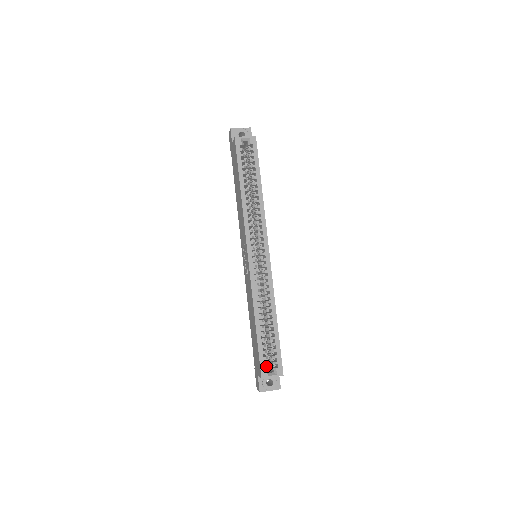
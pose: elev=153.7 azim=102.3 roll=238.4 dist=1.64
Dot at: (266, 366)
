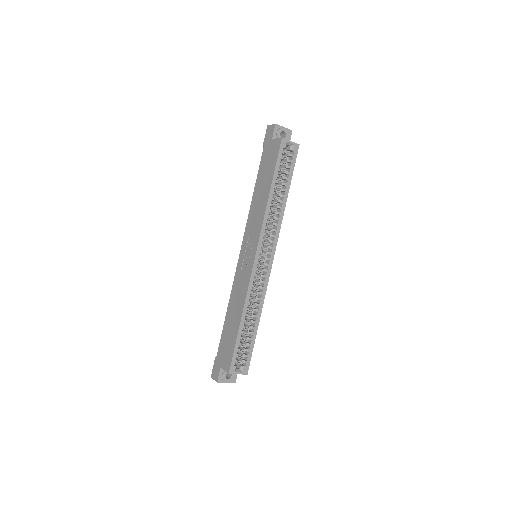
Dot at: occluded
